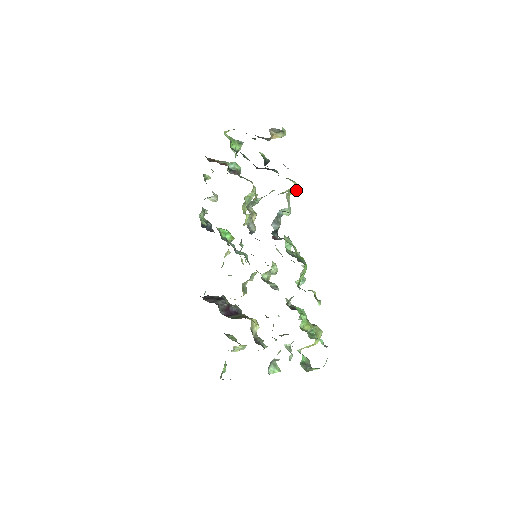
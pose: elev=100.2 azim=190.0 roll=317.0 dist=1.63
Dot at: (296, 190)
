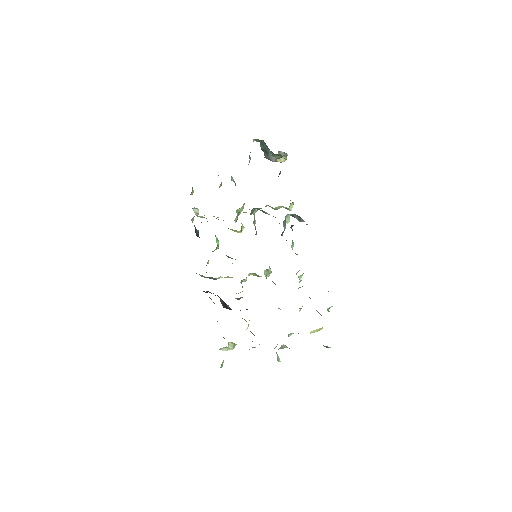
Dot at: occluded
